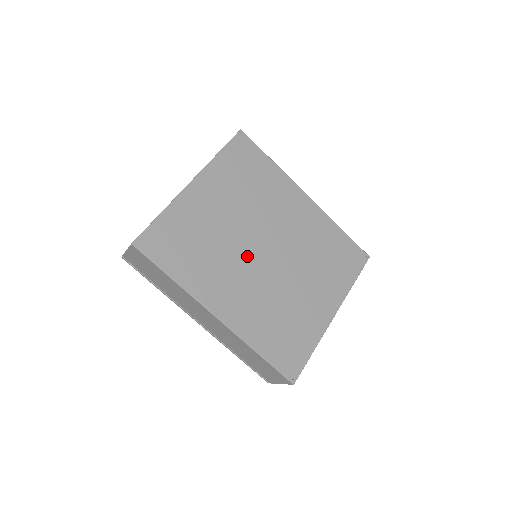
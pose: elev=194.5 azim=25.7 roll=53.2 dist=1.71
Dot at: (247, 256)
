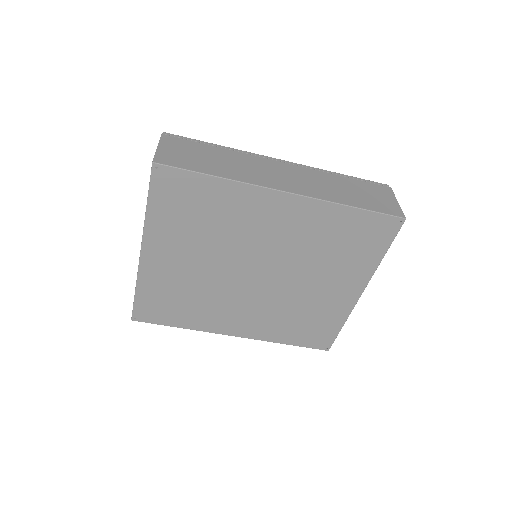
Dot at: (238, 287)
